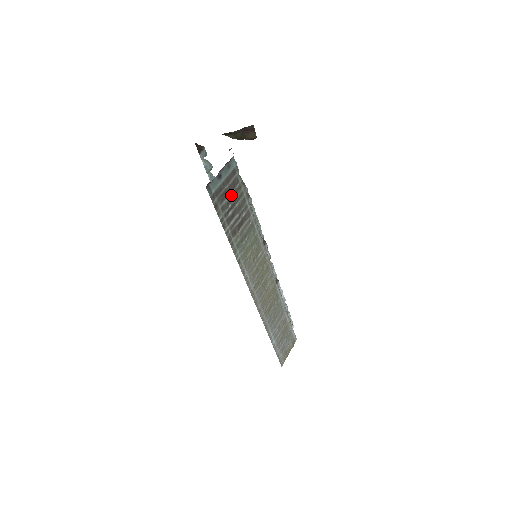
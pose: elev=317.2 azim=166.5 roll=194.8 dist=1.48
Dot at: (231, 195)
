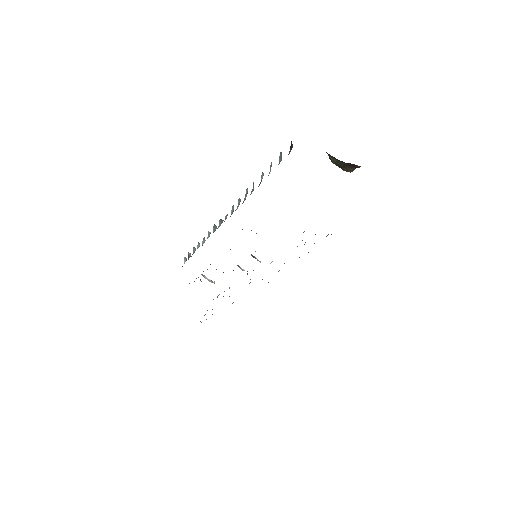
Dot at: occluded
